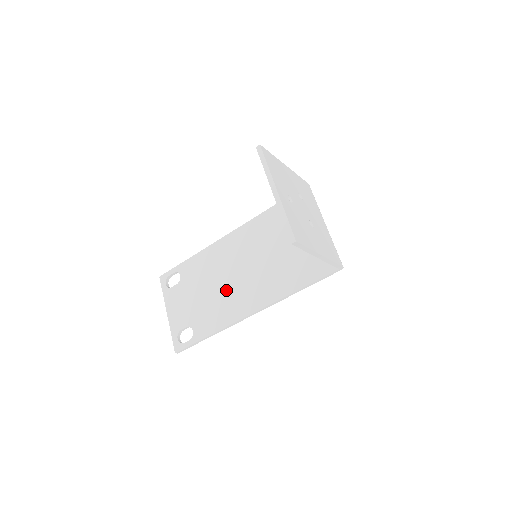
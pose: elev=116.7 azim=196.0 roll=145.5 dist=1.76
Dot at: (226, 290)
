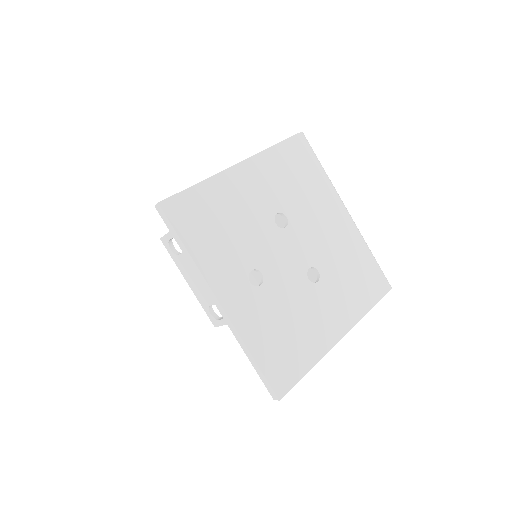
Dot at: occluded
